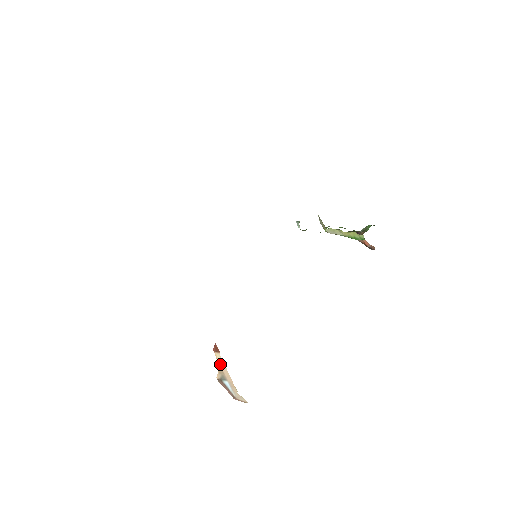
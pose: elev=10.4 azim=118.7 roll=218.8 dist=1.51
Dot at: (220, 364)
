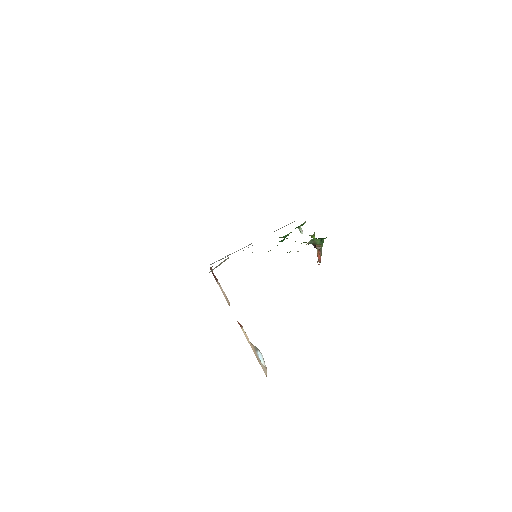
Dot at: (246, 338)
